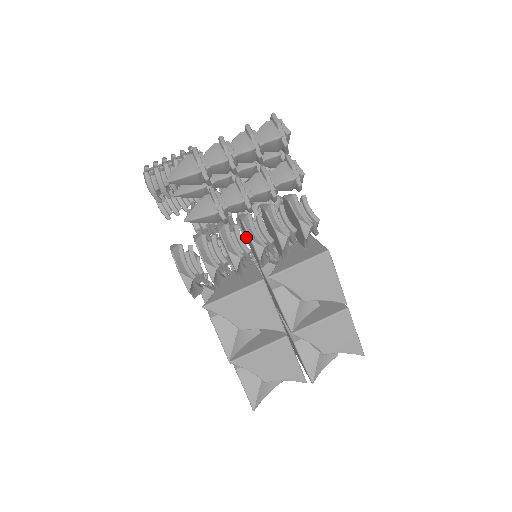
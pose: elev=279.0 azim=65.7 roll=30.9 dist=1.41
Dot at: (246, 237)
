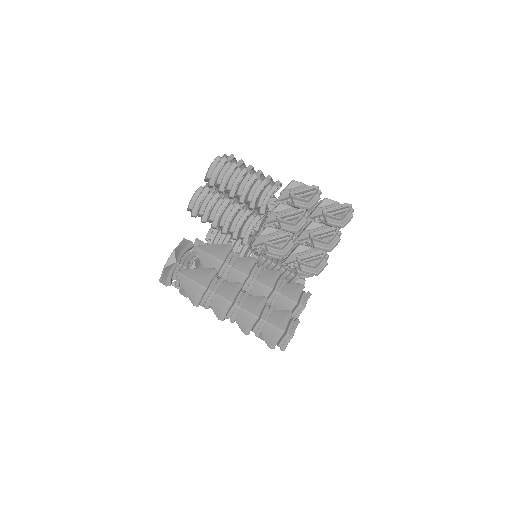
Dot at: occluded
